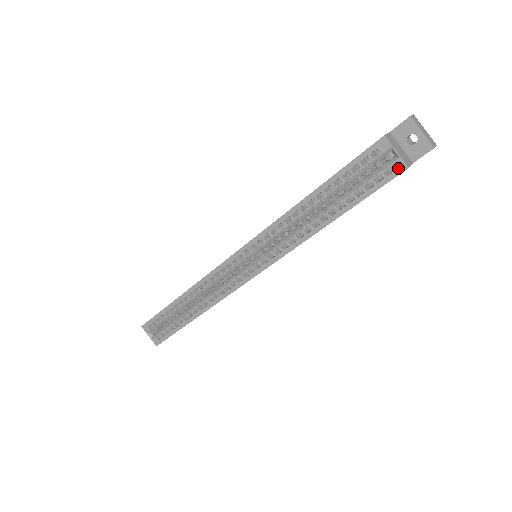
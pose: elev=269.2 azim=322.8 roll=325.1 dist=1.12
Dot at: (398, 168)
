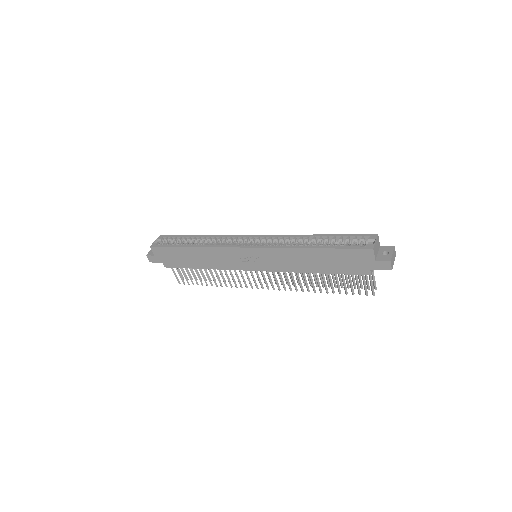
Dot at: (369, 246)
